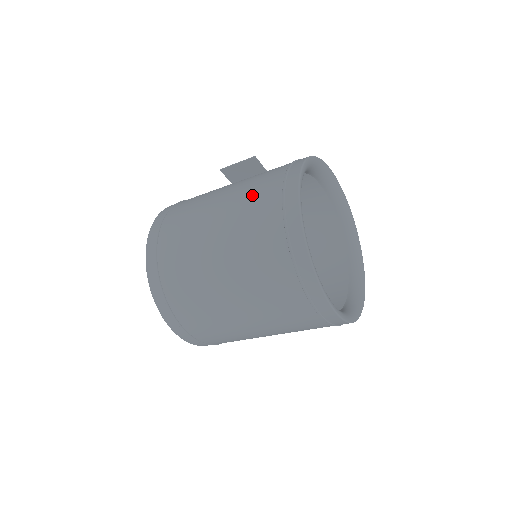
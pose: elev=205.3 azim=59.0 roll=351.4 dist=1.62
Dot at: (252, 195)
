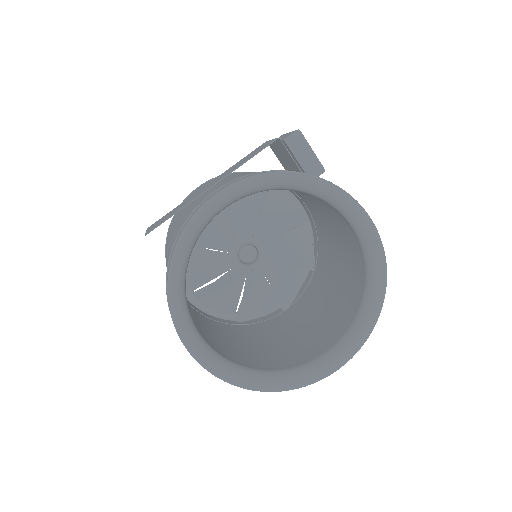
Dot at: occluded
